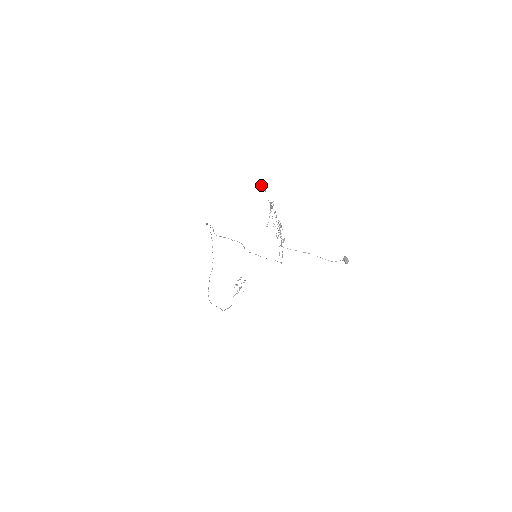
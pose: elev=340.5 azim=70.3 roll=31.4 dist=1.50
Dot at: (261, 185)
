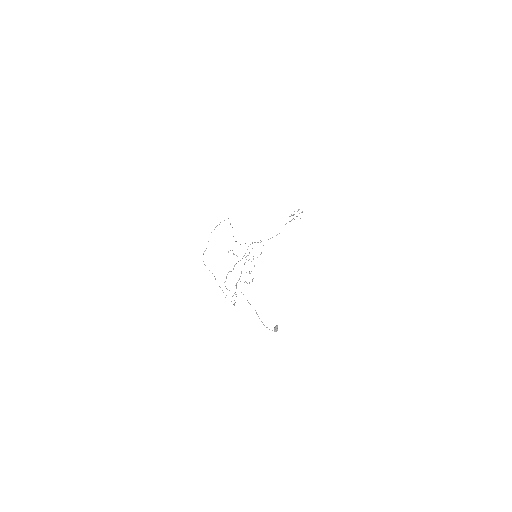
Dot at: (228, 251)
